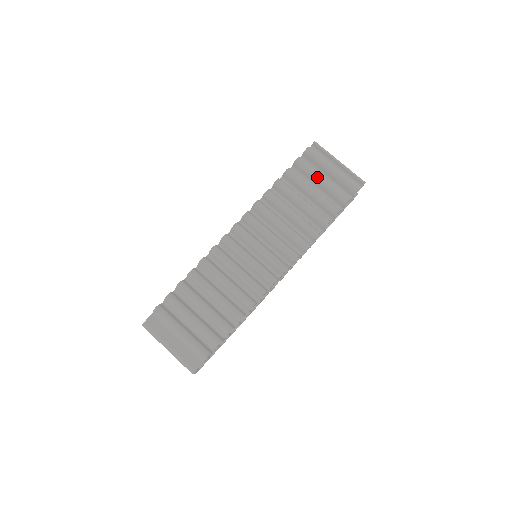
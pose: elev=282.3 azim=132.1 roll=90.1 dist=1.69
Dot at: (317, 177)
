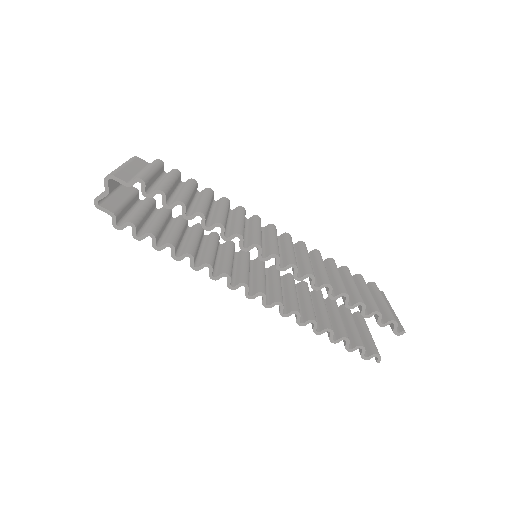
Dot at: (367, 288)
